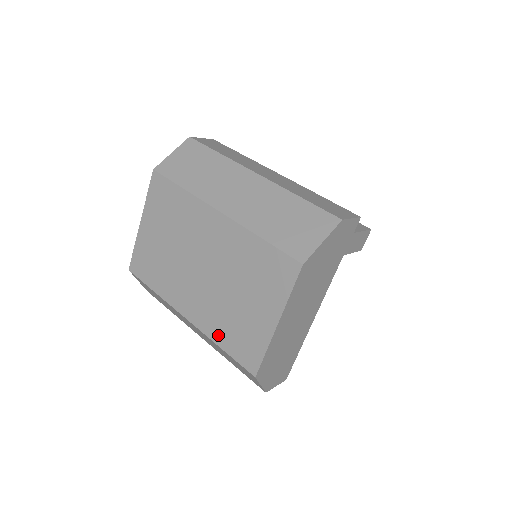
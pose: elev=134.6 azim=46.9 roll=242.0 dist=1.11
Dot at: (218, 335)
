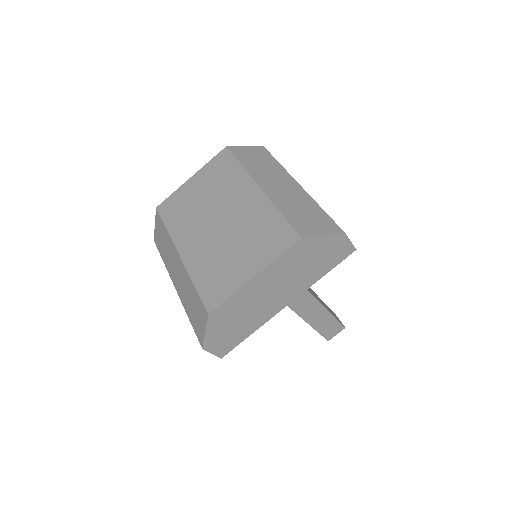
Dot at: (198, 273)
